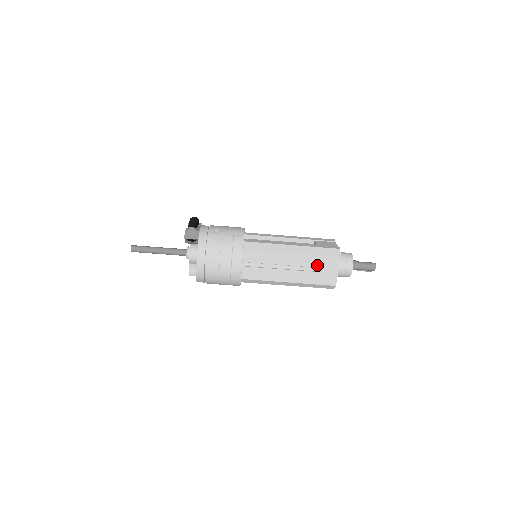
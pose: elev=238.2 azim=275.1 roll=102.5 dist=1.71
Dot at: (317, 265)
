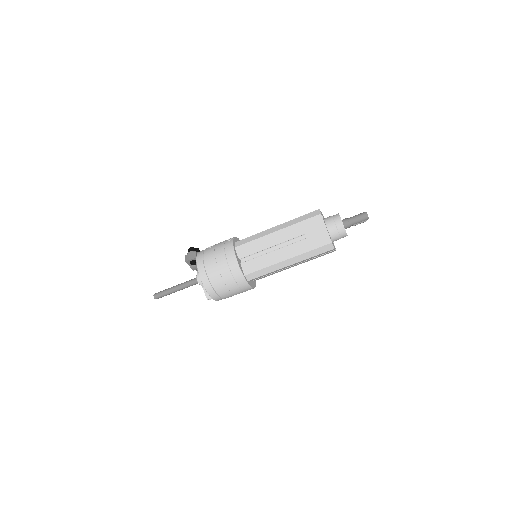
Dot at: (304, 231)
